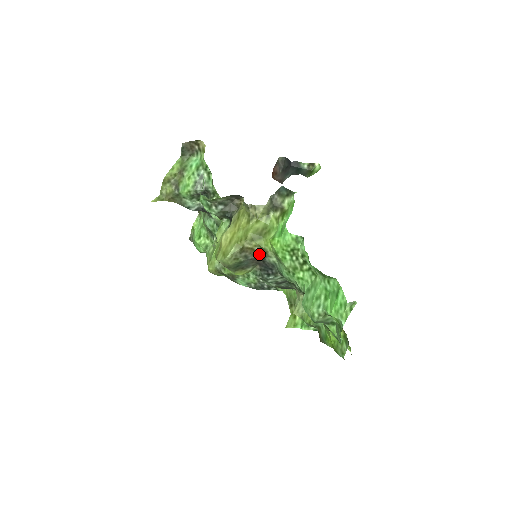
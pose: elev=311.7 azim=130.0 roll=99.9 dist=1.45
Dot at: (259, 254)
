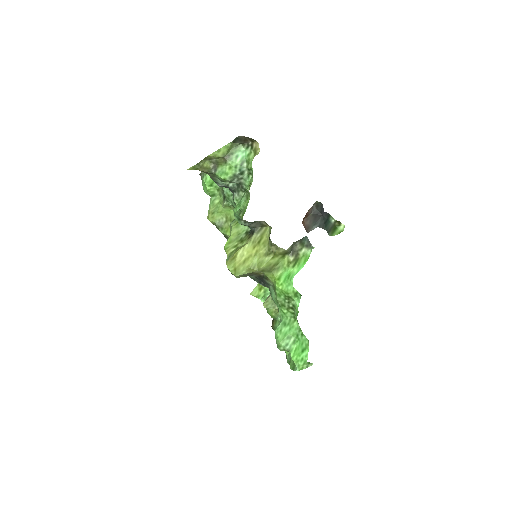
Dot at: (262, 276)
